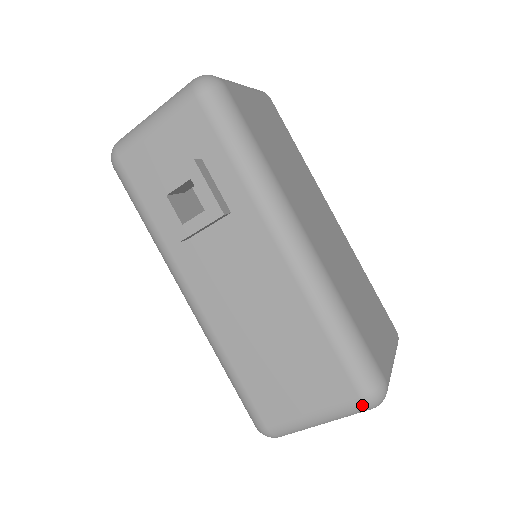
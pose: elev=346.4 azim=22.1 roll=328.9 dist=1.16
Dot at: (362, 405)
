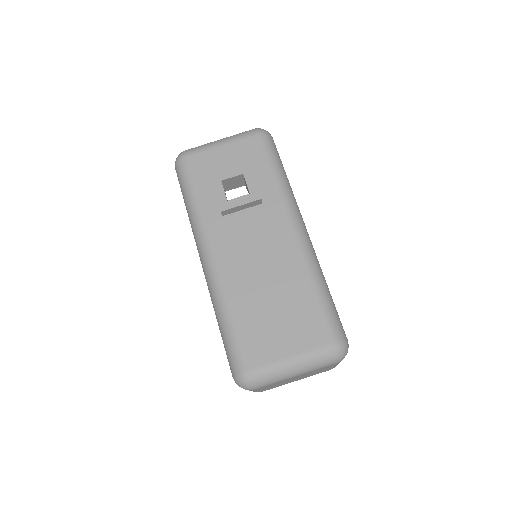
Dot at: (332, 351)
